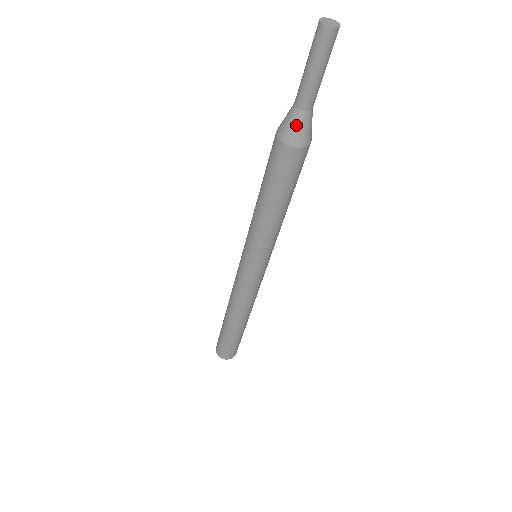
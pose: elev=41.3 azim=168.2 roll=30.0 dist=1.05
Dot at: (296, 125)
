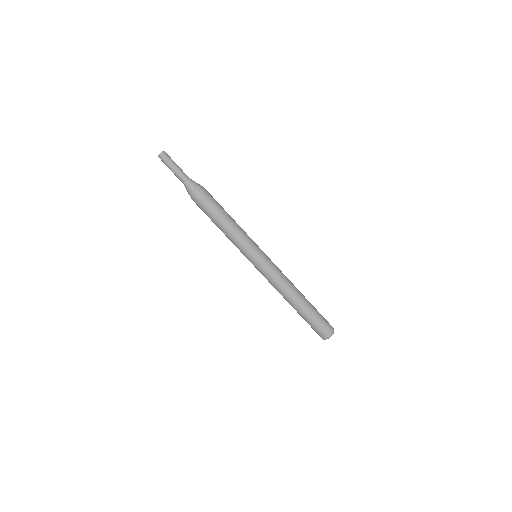
Dot at: (187, 190)
